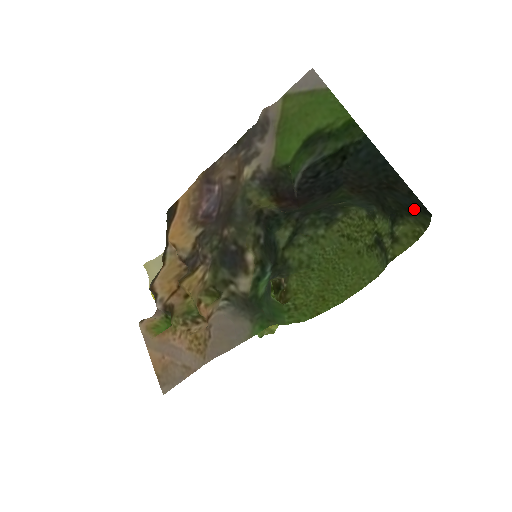
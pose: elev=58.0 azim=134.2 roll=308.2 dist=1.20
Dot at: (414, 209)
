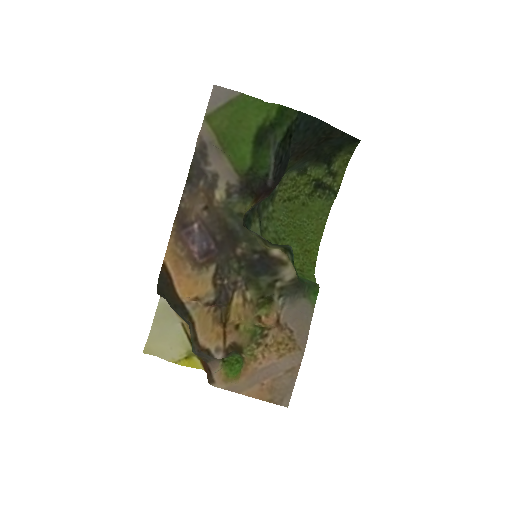
Dot at: (344, 144)
